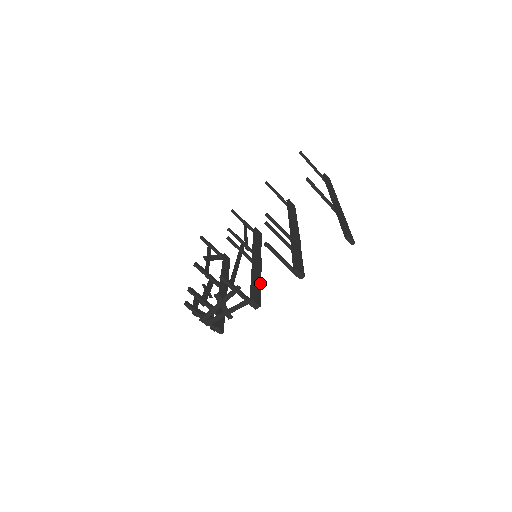
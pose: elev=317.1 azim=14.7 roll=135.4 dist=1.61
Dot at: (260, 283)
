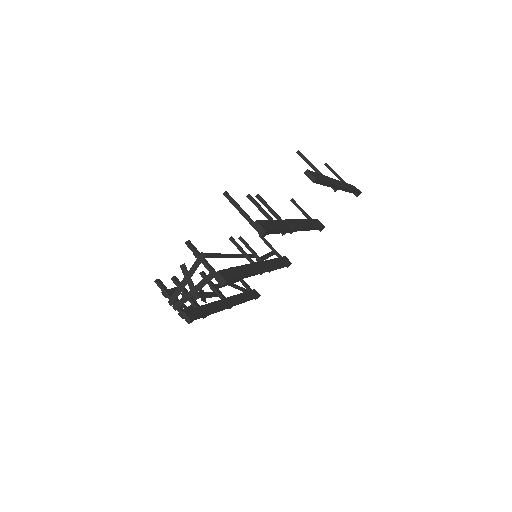
Dot at: (246, 274)
